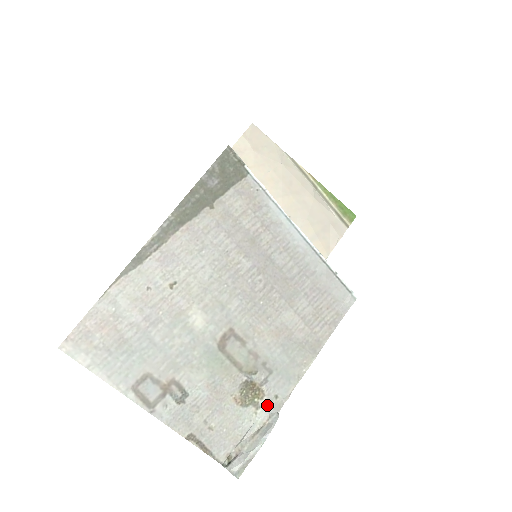
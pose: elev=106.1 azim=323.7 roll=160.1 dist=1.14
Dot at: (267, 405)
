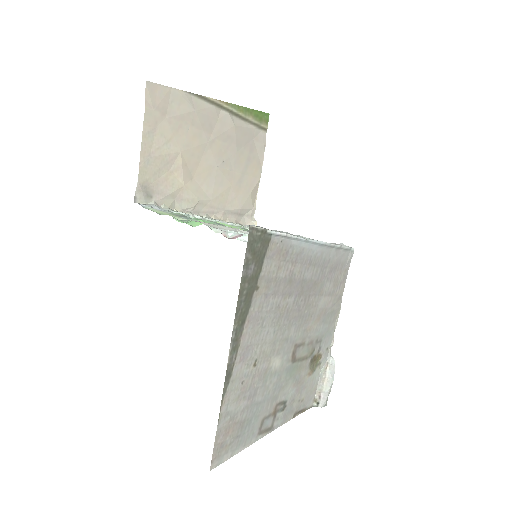
Dot at: (324, 358)
